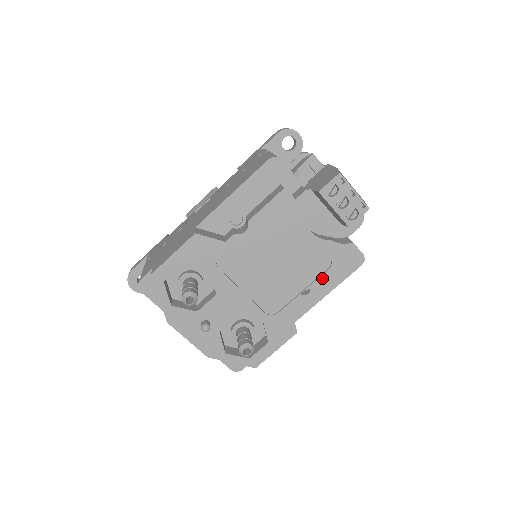
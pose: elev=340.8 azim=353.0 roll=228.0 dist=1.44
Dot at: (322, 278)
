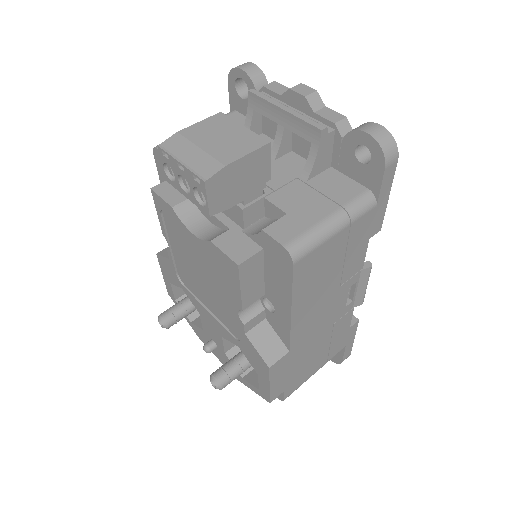
Dot at: (238, 294)
